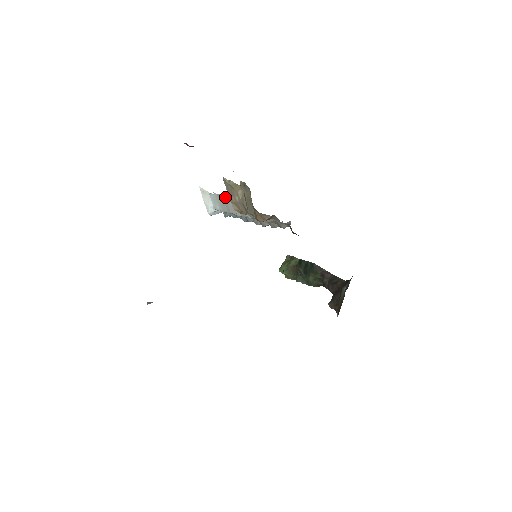
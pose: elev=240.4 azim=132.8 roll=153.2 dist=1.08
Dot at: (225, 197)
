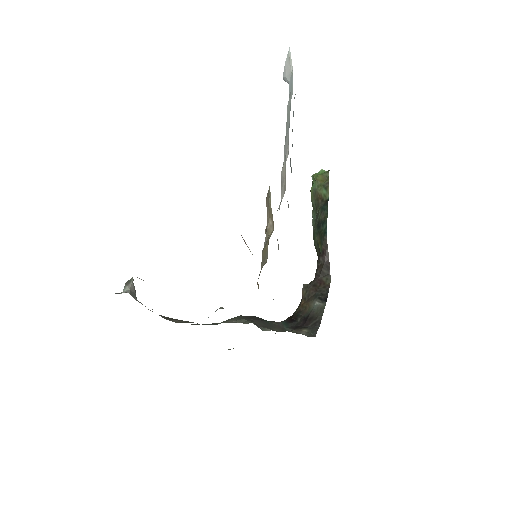
Dot at: occluded
